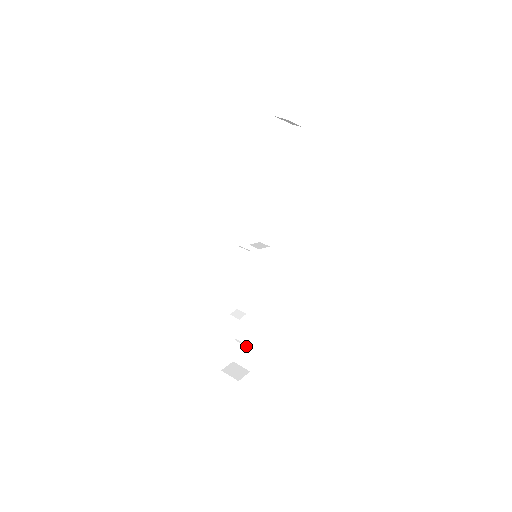
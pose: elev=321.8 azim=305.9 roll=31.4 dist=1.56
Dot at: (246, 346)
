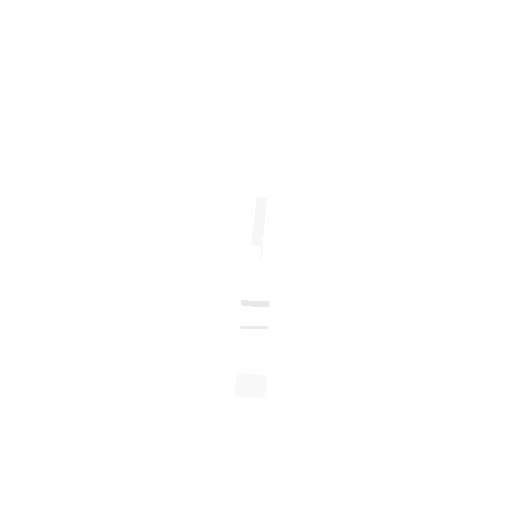
Dot at: (257, 355)
